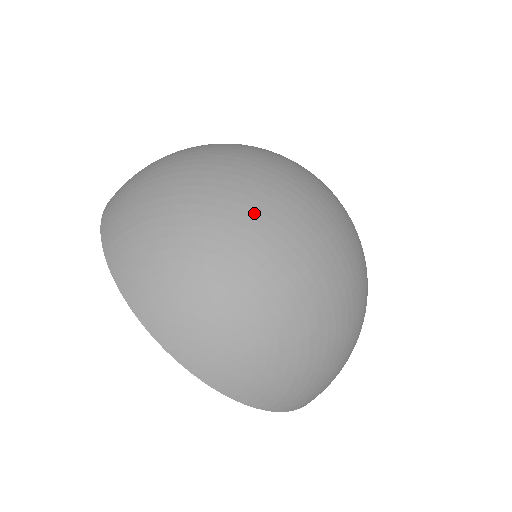
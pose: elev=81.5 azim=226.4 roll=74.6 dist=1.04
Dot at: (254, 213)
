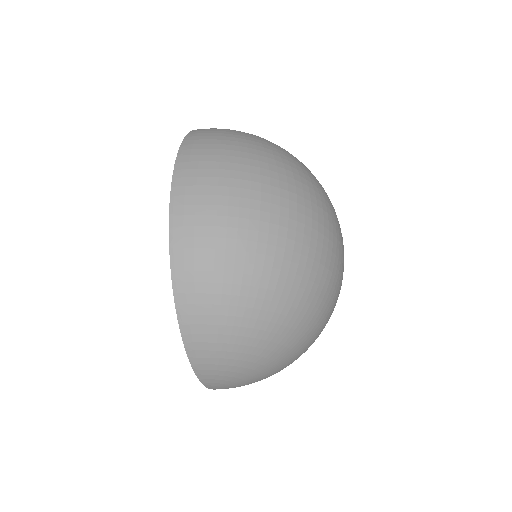
Dot at: (312, 321)
